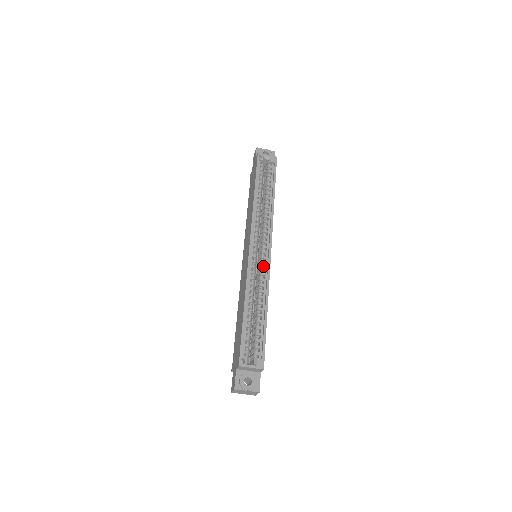
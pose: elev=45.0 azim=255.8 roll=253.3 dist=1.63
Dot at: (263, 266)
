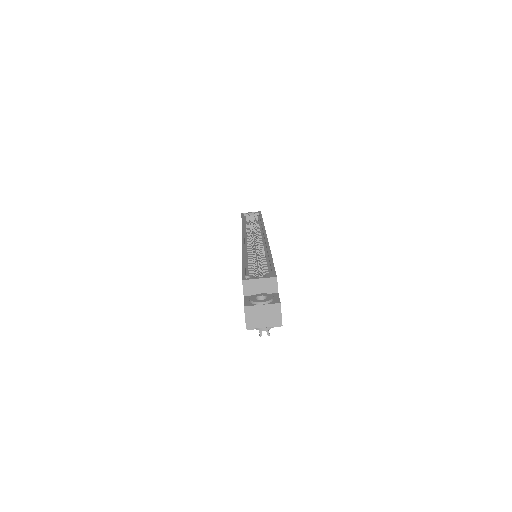
Dot at: (261, 244)
